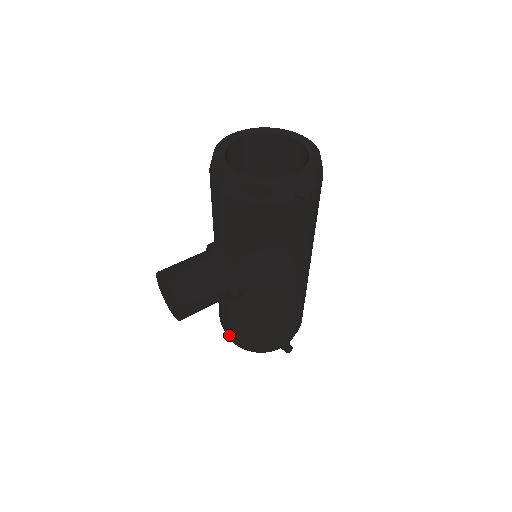
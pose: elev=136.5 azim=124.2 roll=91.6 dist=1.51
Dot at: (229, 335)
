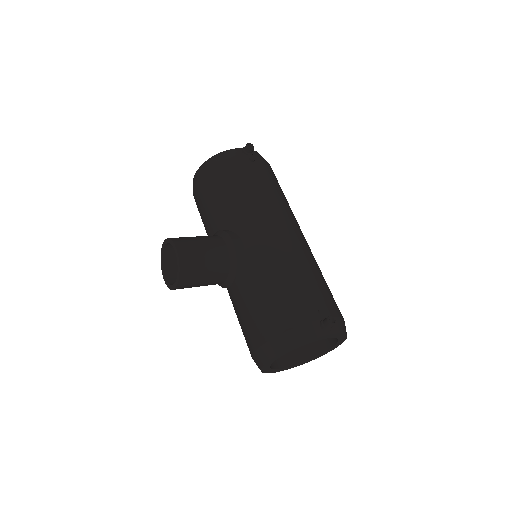
Dot at: (259, 344)
